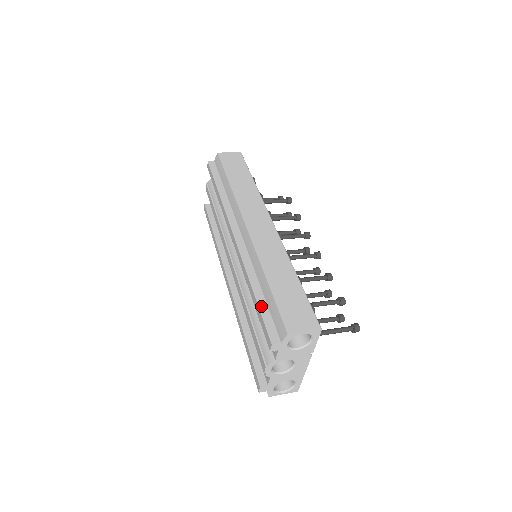
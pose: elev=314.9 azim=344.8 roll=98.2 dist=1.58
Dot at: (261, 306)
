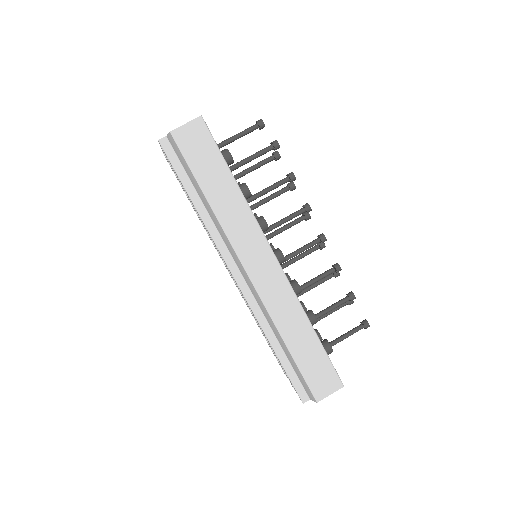
Dot at: (286, 368)
